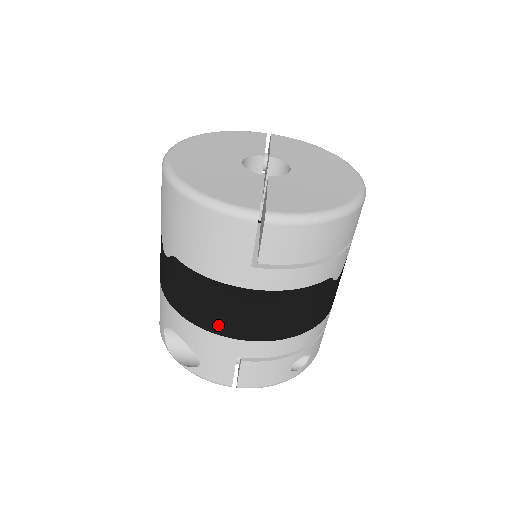
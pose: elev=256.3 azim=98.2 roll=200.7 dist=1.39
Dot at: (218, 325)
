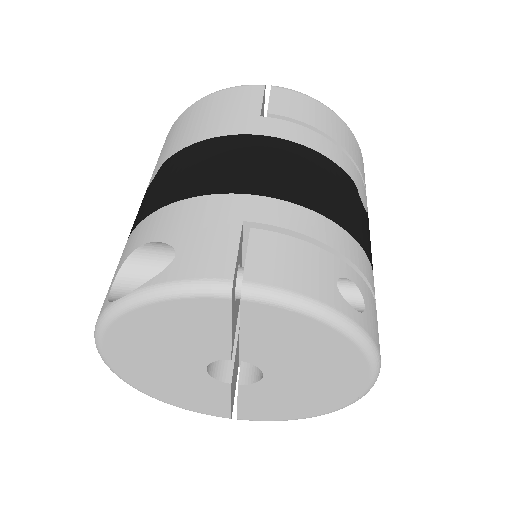
Dot at: (216, 182)
